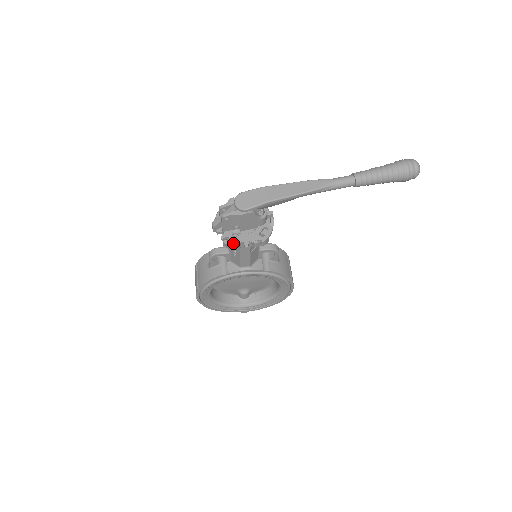
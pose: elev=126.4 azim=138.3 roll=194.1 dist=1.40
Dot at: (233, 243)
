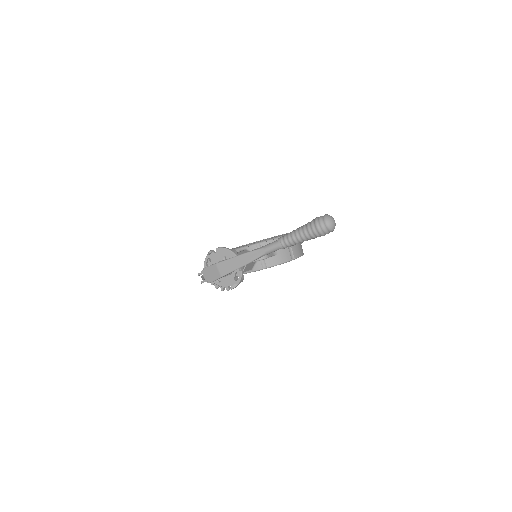
Dot at: (220, 286)
